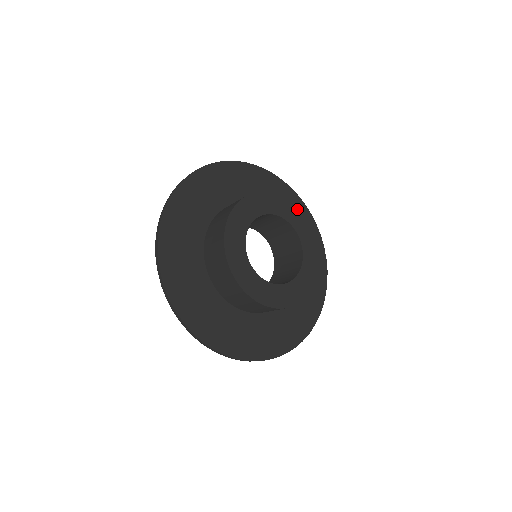
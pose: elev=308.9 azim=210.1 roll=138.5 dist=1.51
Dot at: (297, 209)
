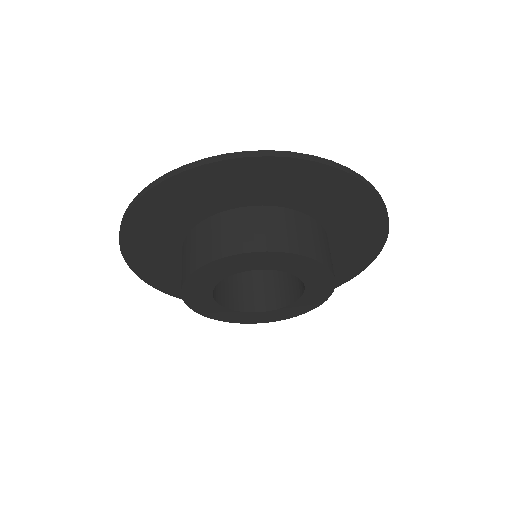
Dot at: (332, 283)
